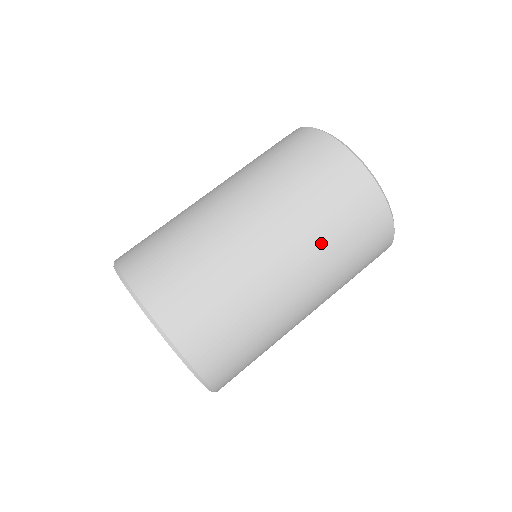
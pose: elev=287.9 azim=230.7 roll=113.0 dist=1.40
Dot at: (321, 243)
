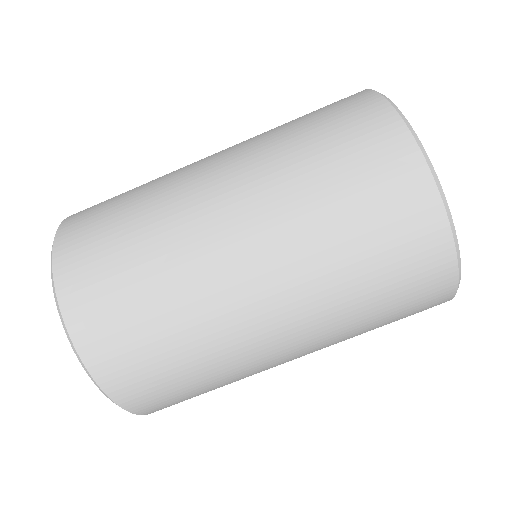
Dot at: (323, 276)
